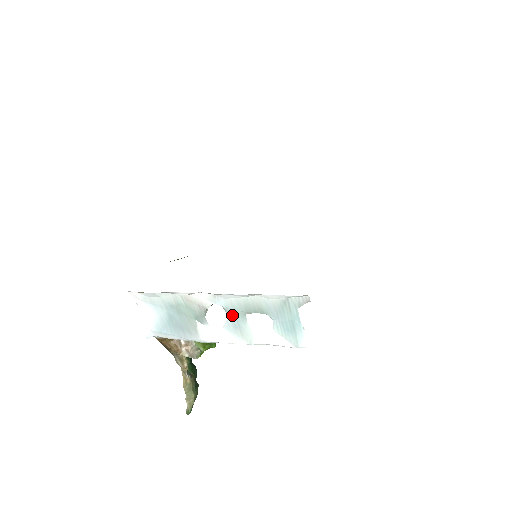
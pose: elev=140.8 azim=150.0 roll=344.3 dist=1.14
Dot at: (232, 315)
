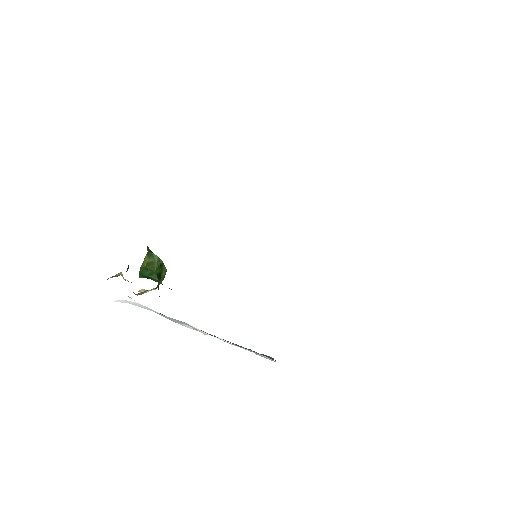
Dot at: occluded
